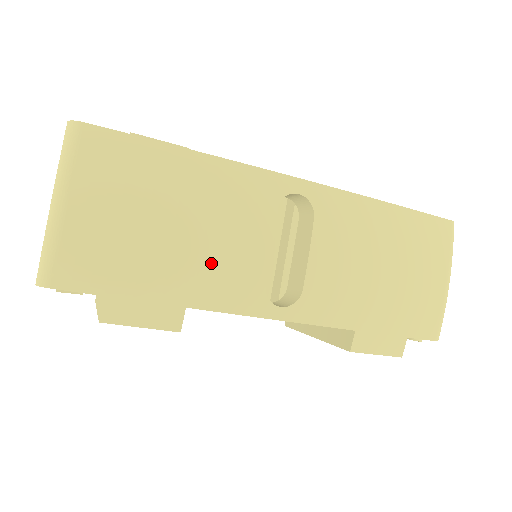
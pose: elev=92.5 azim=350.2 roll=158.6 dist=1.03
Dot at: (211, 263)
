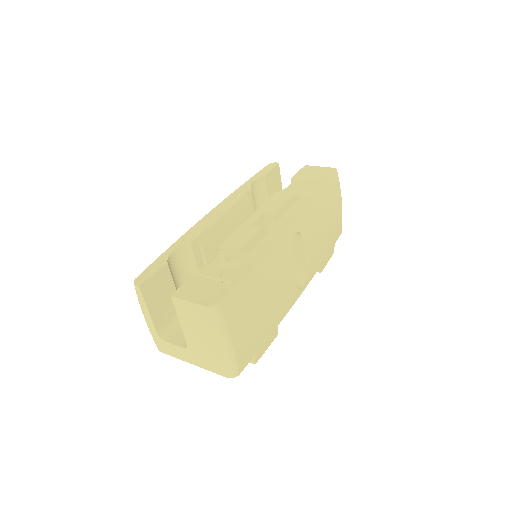
Dot at: (281, 301)
